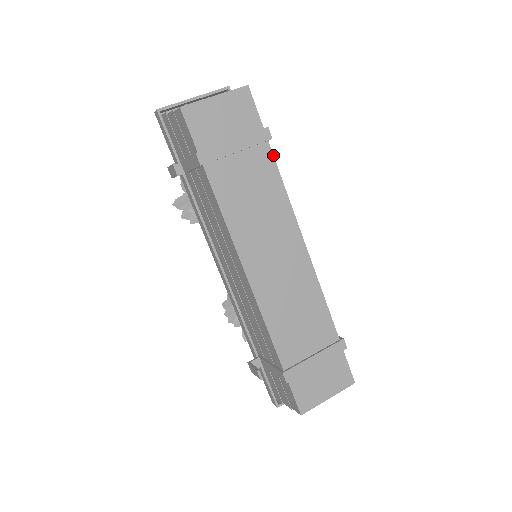
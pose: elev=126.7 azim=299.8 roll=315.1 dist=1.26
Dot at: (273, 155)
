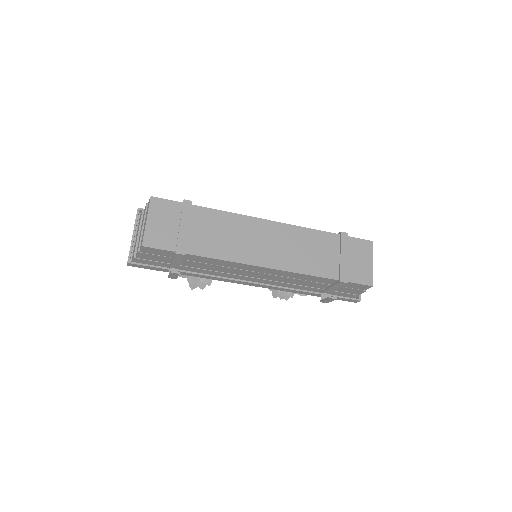
Dot at: (202, 207)
